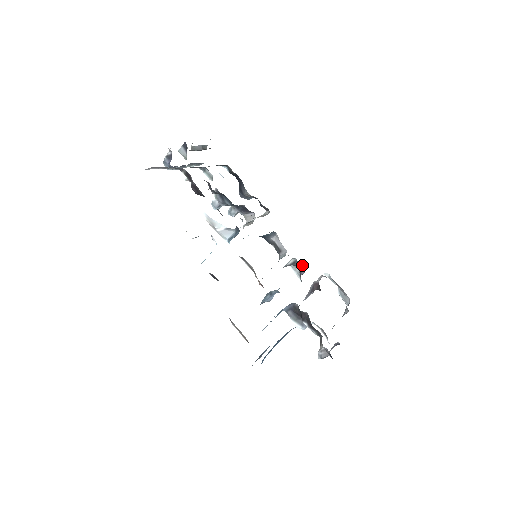
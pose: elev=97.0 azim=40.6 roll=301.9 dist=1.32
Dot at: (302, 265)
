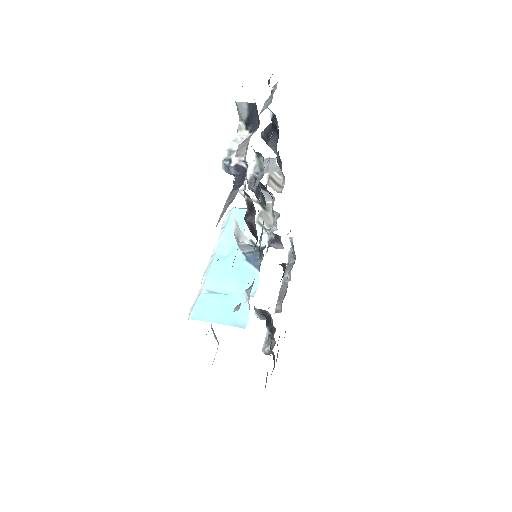
Dot at: (281, 243)
